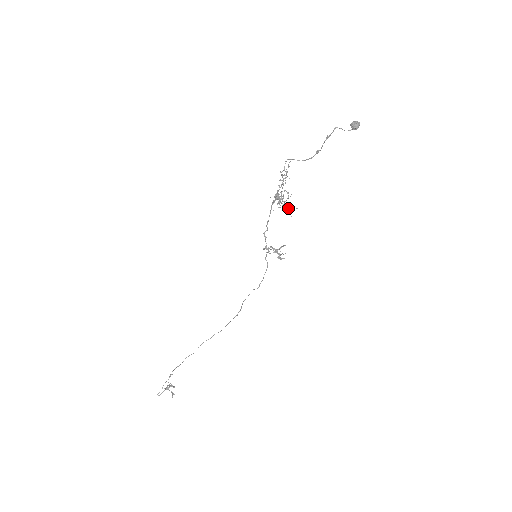
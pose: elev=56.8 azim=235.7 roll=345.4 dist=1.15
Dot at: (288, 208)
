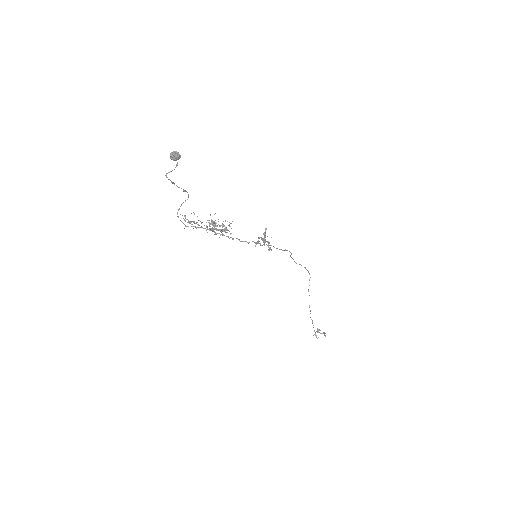
Dot at: (225, 230)
